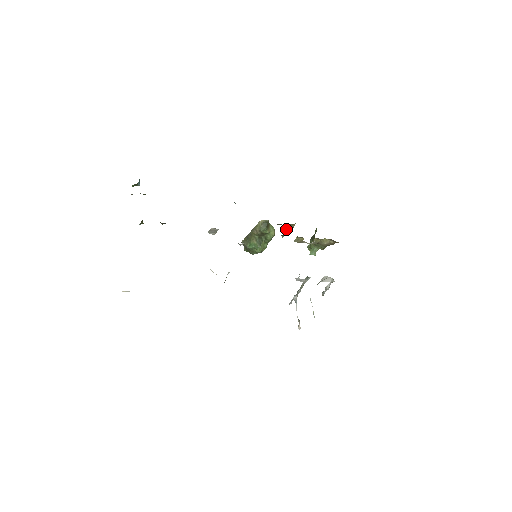
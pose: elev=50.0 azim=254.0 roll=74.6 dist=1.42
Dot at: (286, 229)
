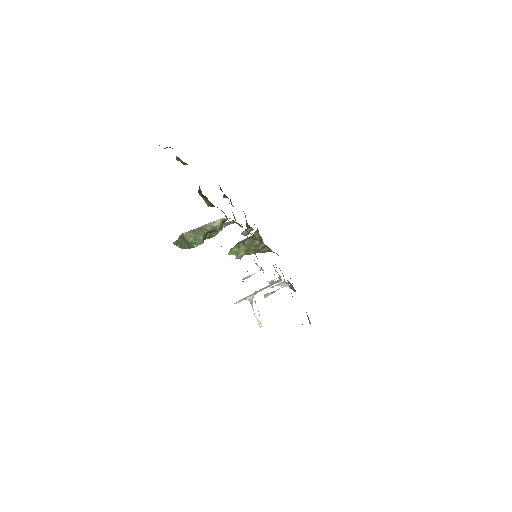
Dot at: (244, 232)
